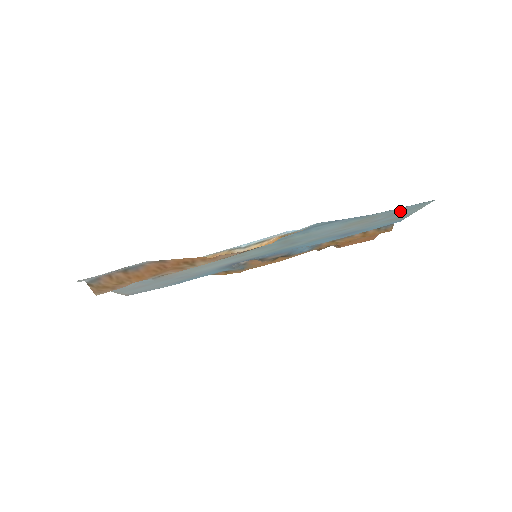
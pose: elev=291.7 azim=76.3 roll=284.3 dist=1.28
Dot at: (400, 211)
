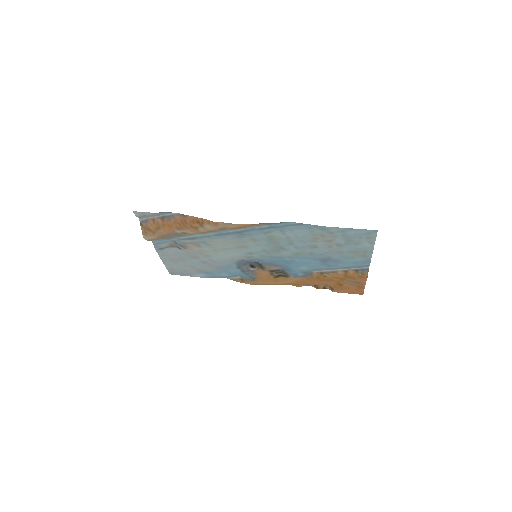
Dot at: (354, 237)
